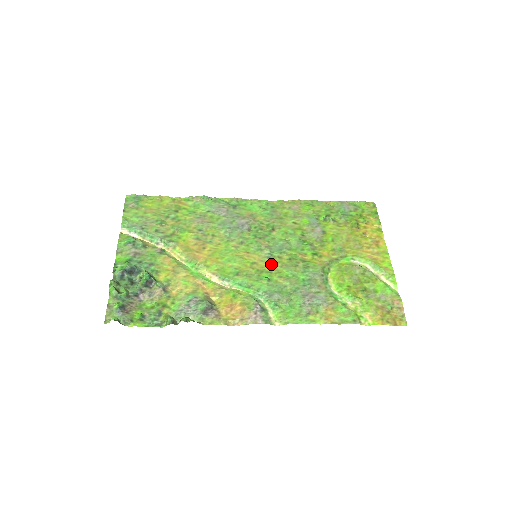
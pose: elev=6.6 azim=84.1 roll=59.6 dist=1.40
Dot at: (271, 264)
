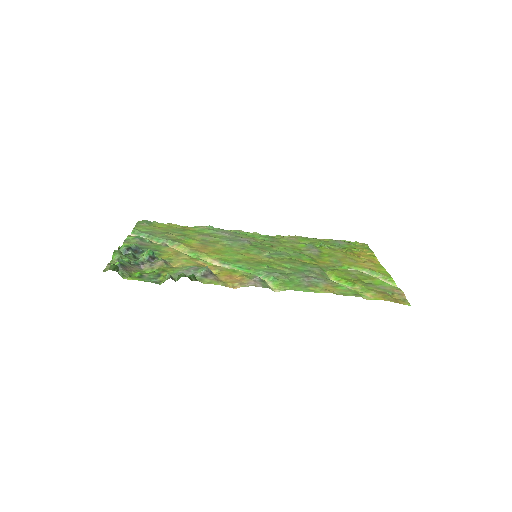
Dot at: (270, 260)
